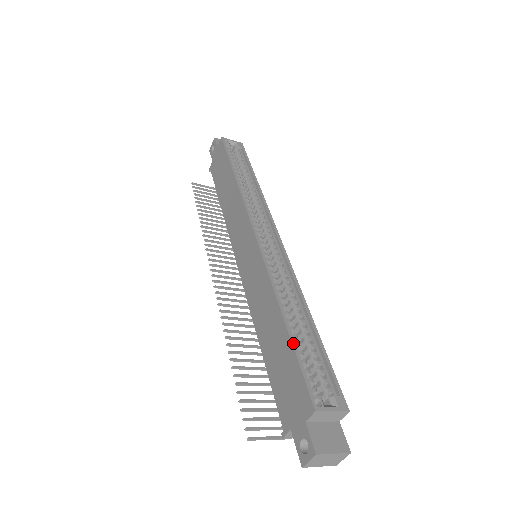
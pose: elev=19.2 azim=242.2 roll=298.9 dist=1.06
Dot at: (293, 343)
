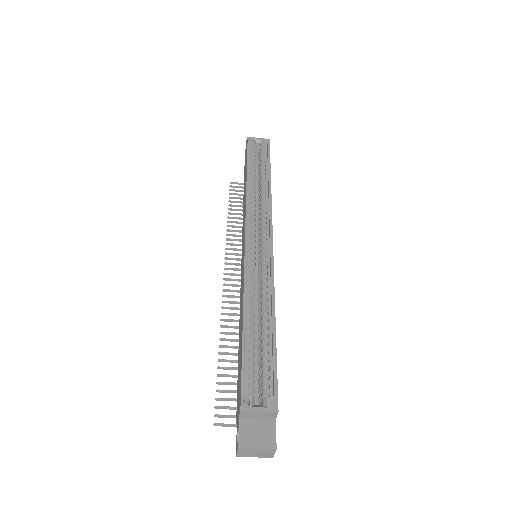
Dot at: (243, 346)
